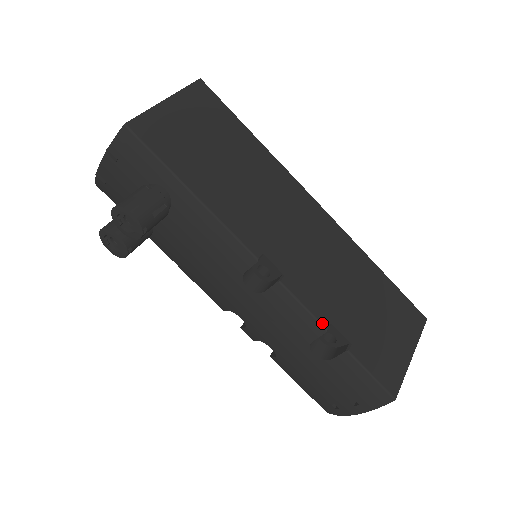
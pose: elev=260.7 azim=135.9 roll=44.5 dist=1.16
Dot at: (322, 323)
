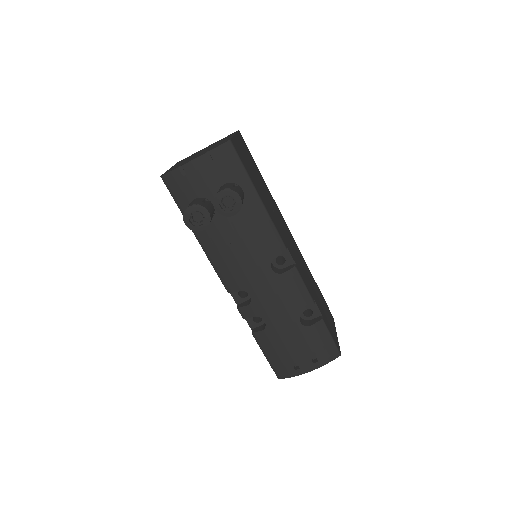
Dot at: (312, 298)
